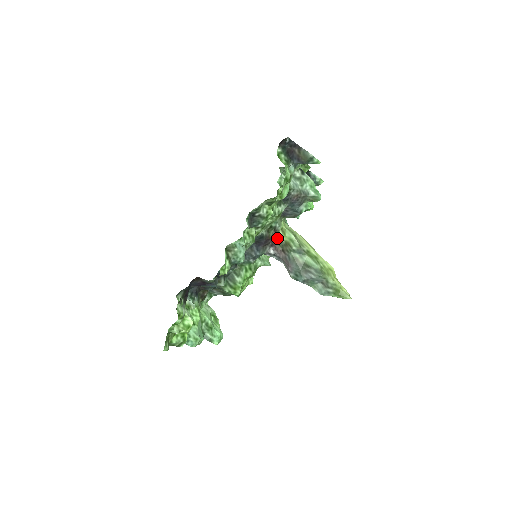
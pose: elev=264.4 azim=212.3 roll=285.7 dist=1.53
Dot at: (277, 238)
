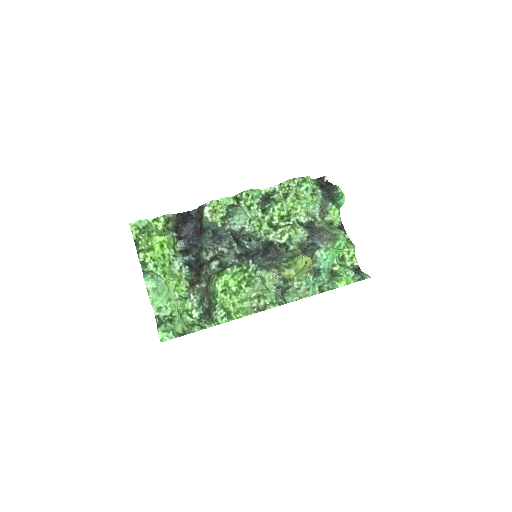
Dot at: occluded
